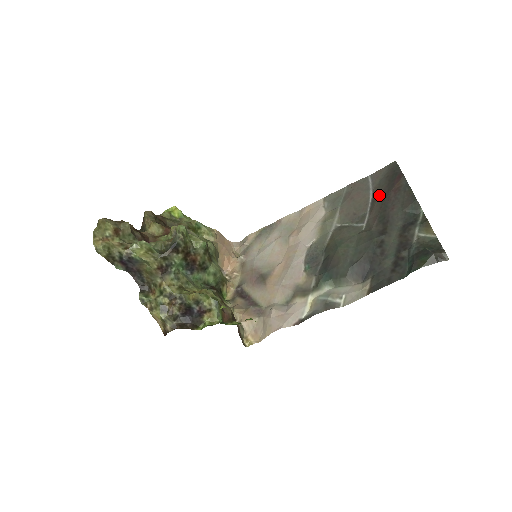
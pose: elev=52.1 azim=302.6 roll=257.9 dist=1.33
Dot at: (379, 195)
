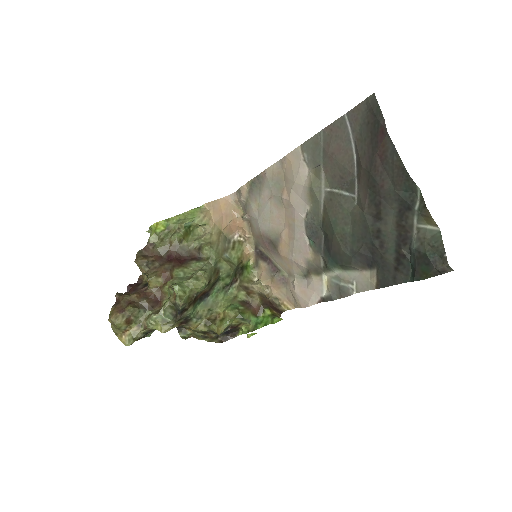
Dot at: (363, 158)
